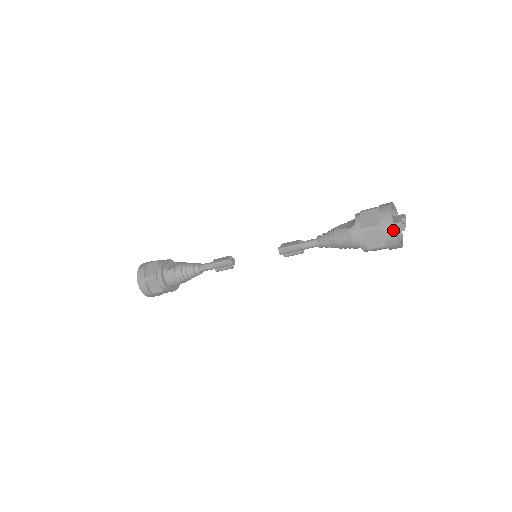
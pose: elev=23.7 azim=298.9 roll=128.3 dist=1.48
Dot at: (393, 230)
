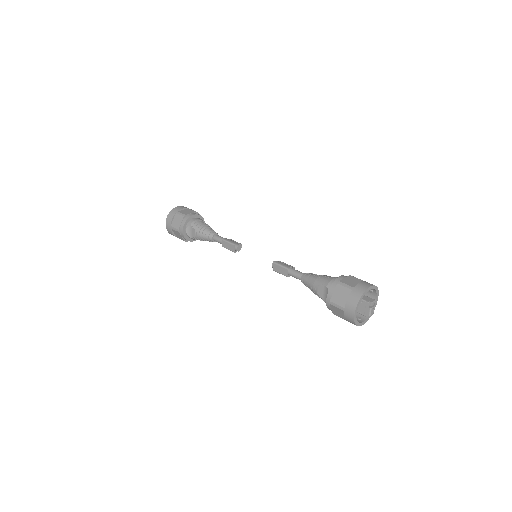
Dot at: occluded
